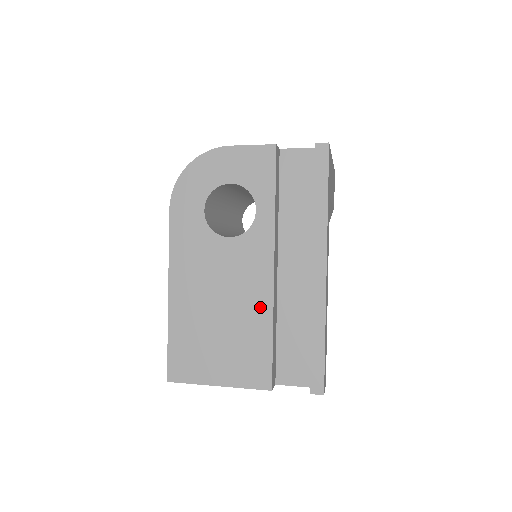
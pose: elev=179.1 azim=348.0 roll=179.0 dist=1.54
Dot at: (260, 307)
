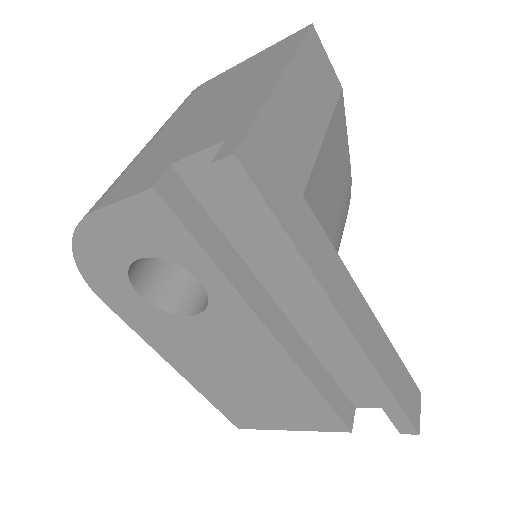
Dot at: (286, 373)
